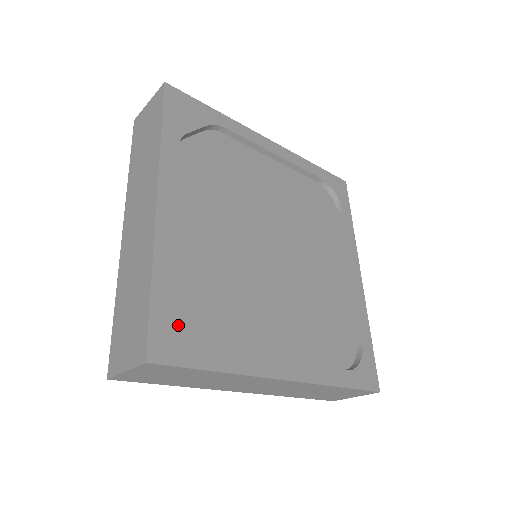
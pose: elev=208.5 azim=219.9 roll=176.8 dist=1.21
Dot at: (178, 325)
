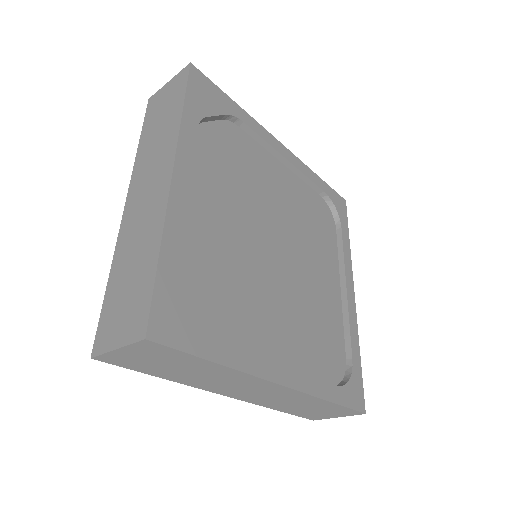
Dot at: (181, 306)
